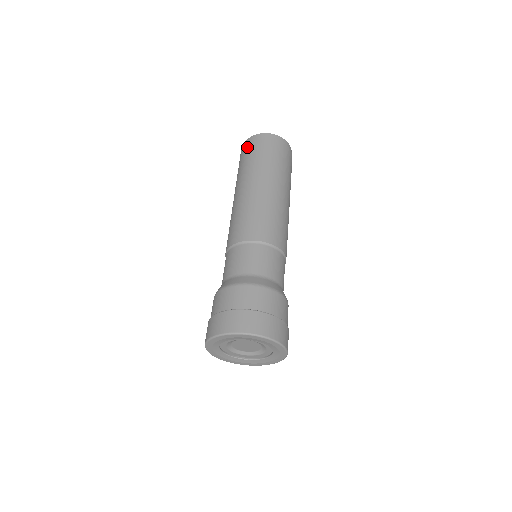
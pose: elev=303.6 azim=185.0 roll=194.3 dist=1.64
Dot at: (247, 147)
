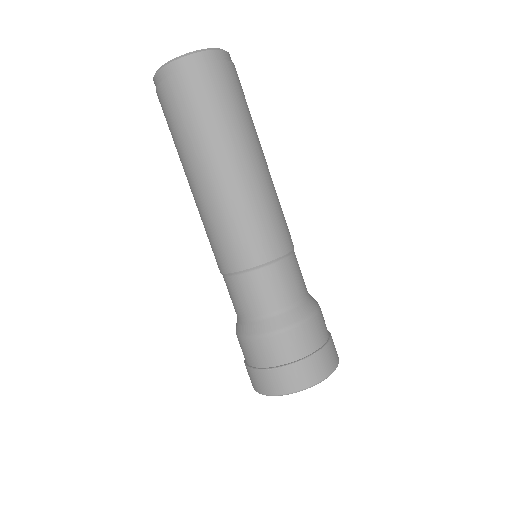
Dot at: occluded
